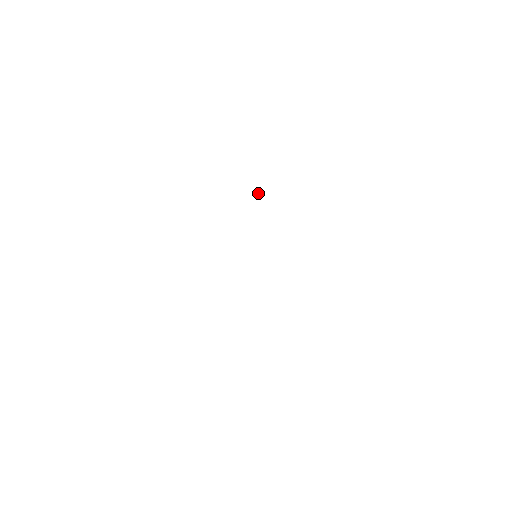
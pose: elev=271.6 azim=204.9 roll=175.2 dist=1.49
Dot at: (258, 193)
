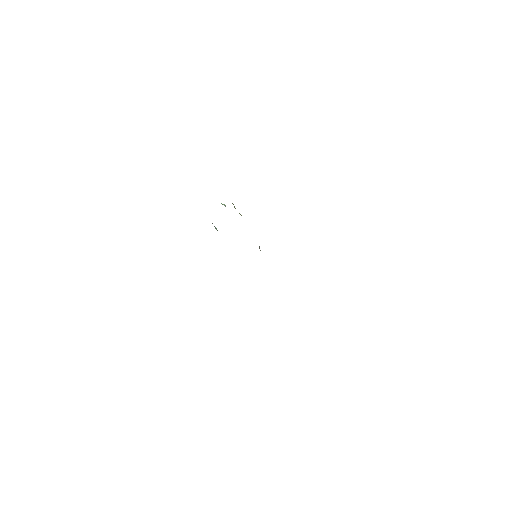
Dot at: occluded
